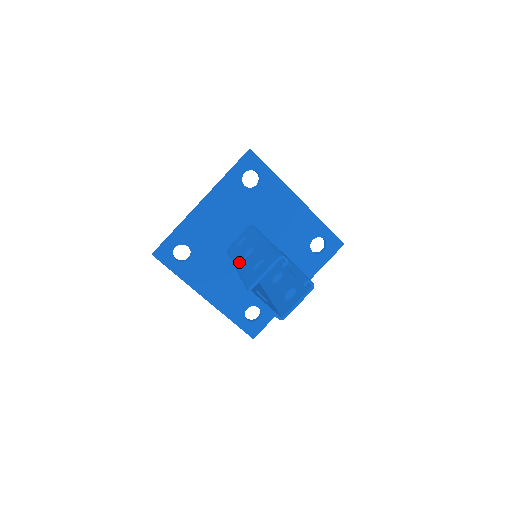
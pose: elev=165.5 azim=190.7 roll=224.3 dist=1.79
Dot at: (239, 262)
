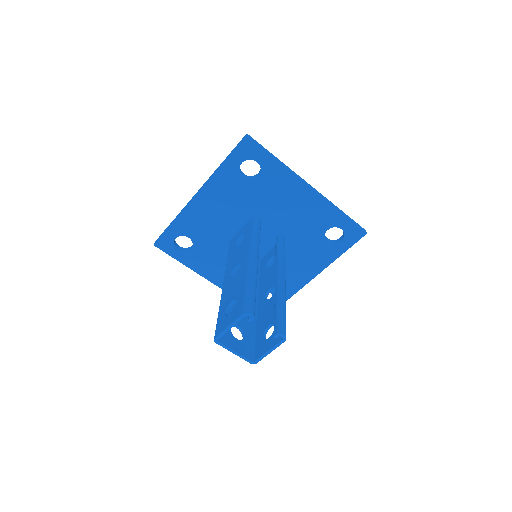
Dot at: (226, 279)
